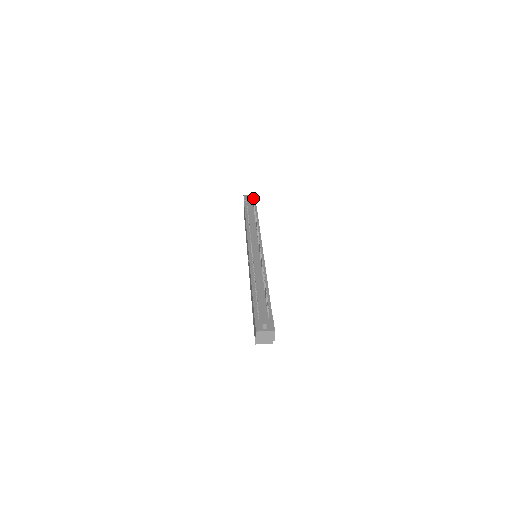
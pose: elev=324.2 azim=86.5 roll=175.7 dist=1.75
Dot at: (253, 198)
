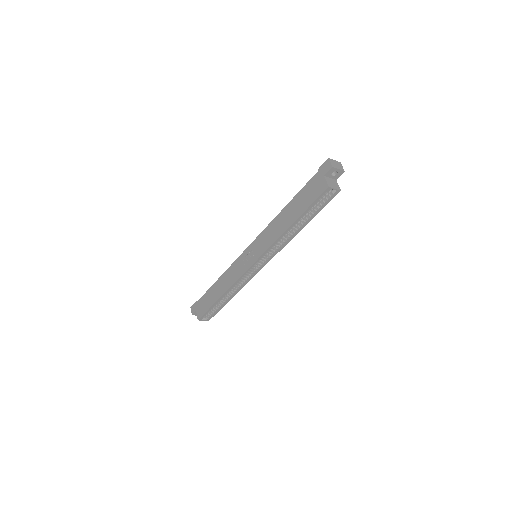
Dot at: occluded
